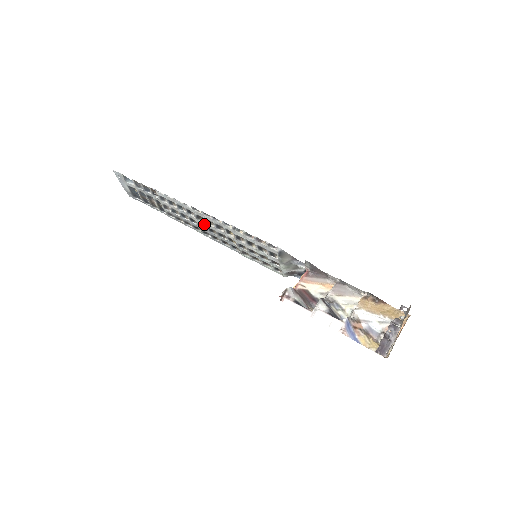
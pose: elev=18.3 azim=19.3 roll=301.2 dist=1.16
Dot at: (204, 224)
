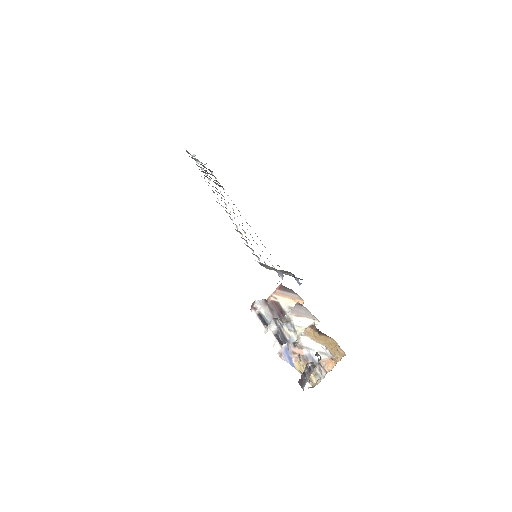
Dot at: occluded
